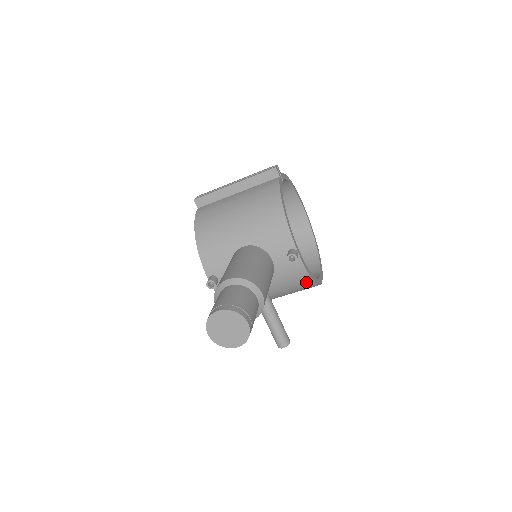
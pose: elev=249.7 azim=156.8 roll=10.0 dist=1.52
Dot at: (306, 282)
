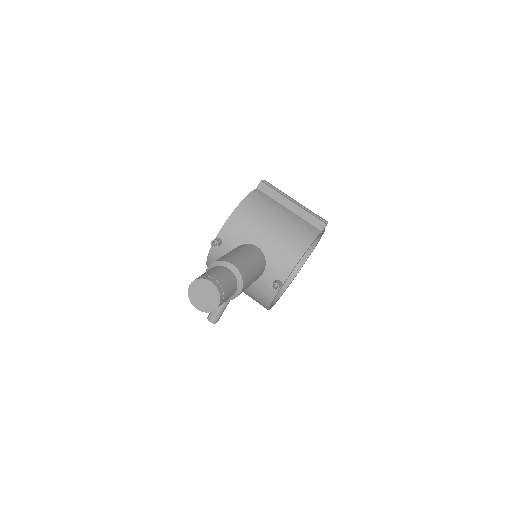
Dot at: (265, 303)
